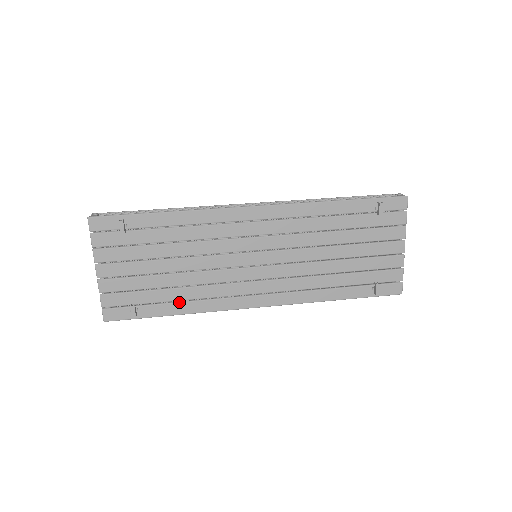
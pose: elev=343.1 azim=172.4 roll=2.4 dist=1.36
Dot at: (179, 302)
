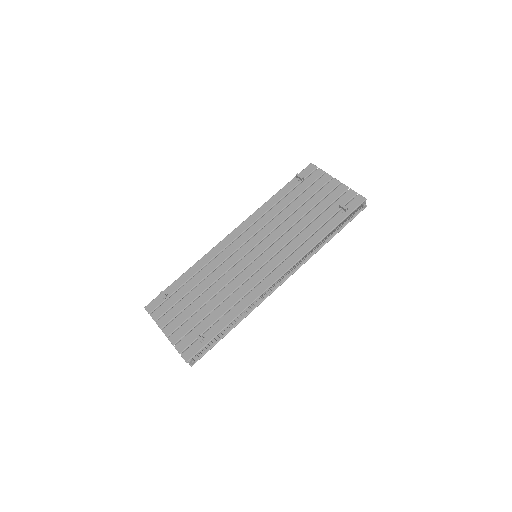
Dot at: (226, 313)
